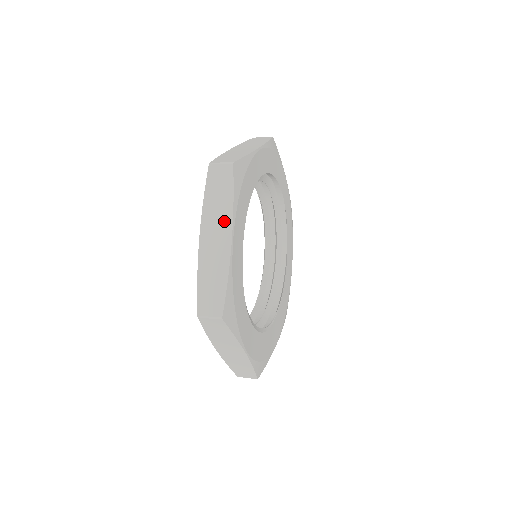
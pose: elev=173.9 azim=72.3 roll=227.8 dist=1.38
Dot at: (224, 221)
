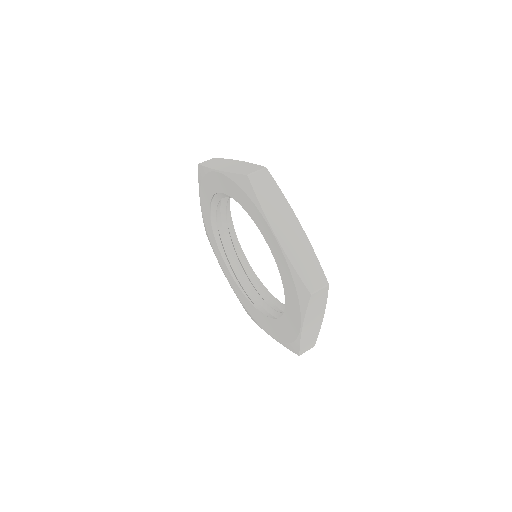
Dot at: (286, 213)
